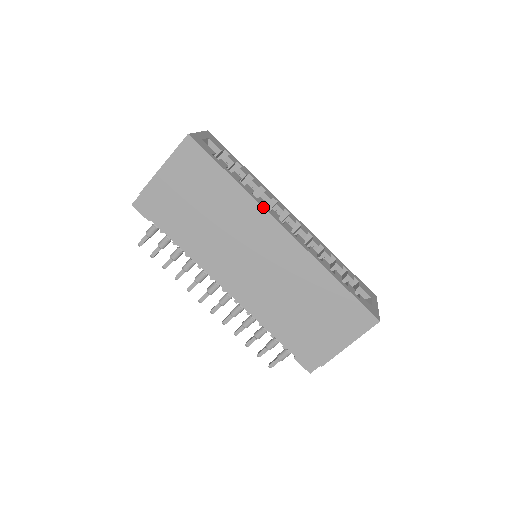
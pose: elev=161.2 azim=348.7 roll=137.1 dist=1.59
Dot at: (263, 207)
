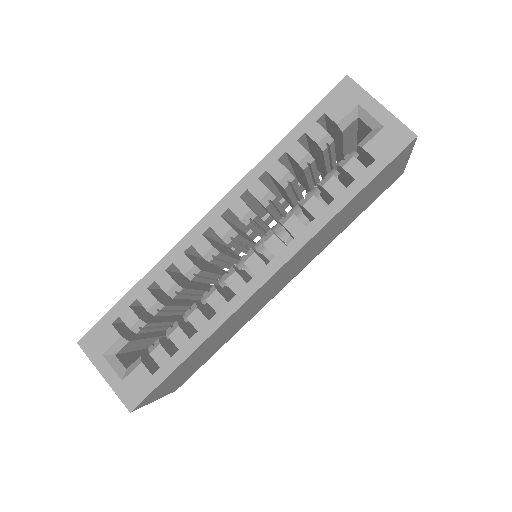
Dot at: (234, 312)
